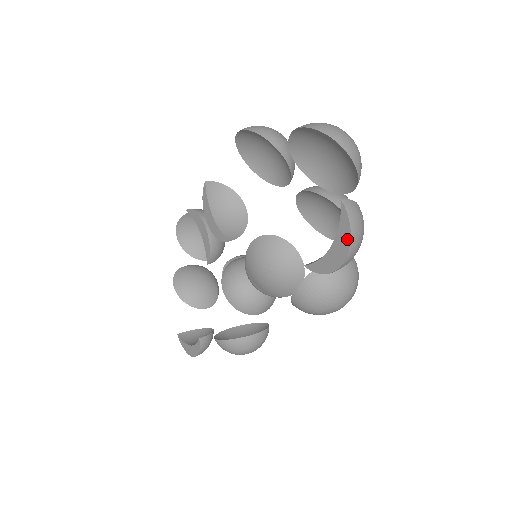
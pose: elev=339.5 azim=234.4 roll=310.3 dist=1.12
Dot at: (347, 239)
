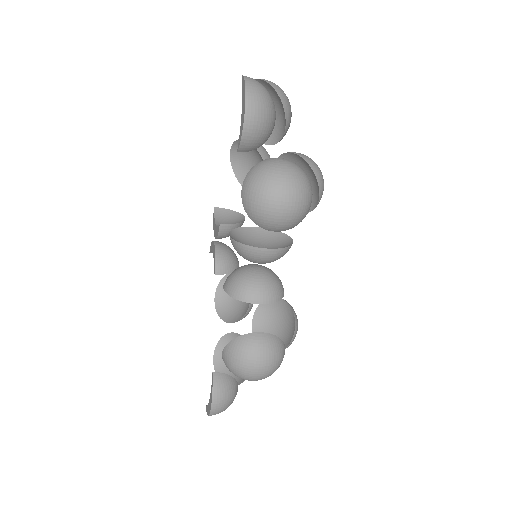
Dot at: (244, 89)
